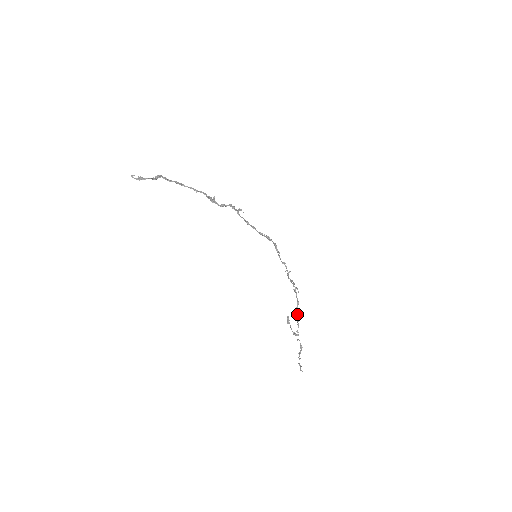
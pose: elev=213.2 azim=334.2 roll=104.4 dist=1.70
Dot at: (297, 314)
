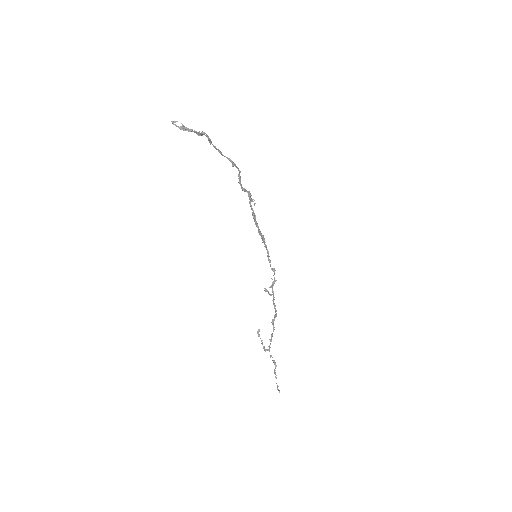
Dot at: (273, 327)
